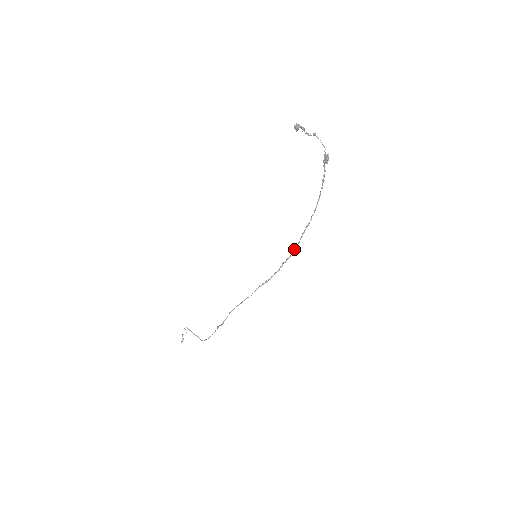
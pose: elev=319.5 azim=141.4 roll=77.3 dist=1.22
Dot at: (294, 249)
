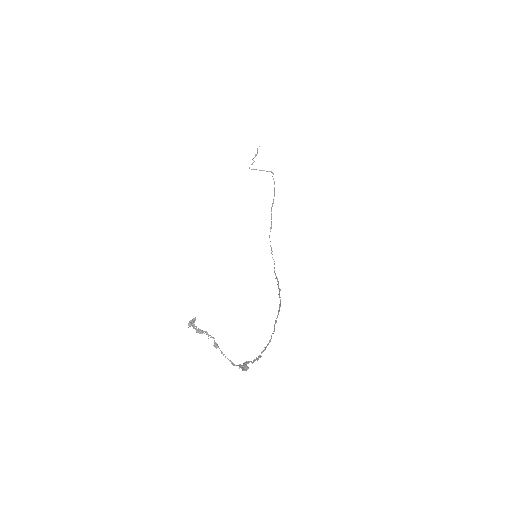
Dot at: (279, 307)
